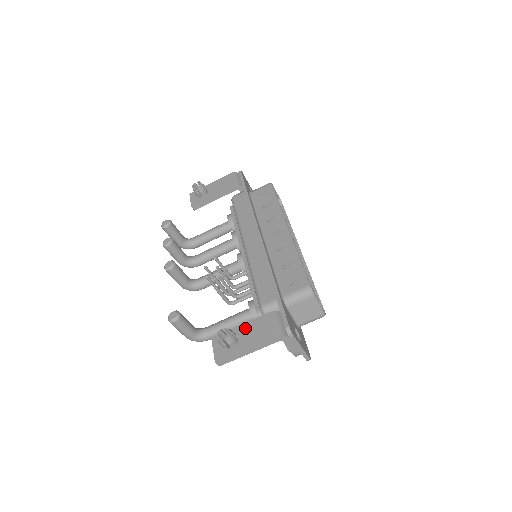
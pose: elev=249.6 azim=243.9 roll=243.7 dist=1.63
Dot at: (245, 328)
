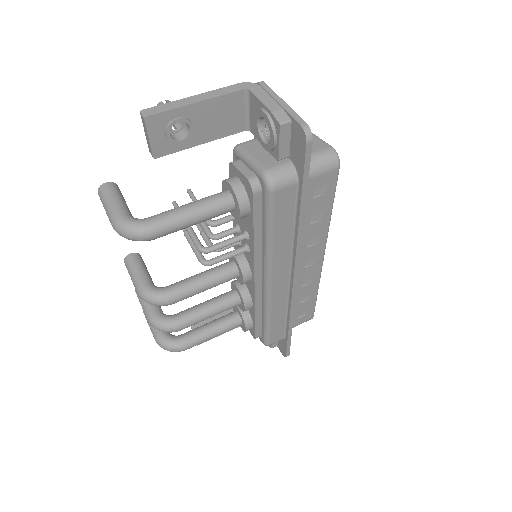
Dot at: occluded
